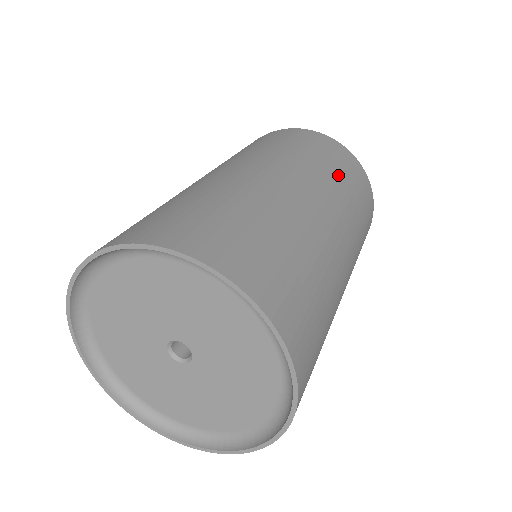
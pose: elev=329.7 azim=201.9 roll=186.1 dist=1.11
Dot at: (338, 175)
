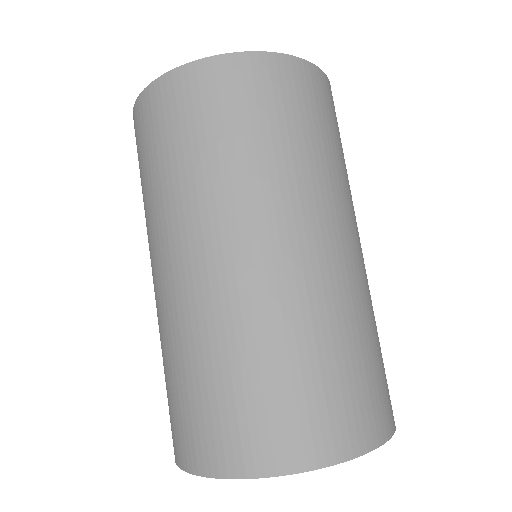
Dot at: (239, 147)
